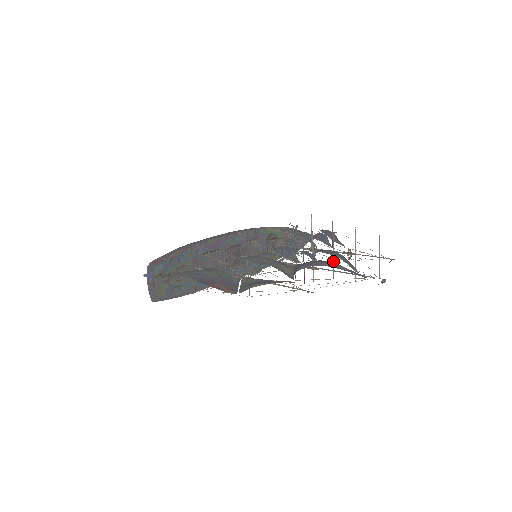
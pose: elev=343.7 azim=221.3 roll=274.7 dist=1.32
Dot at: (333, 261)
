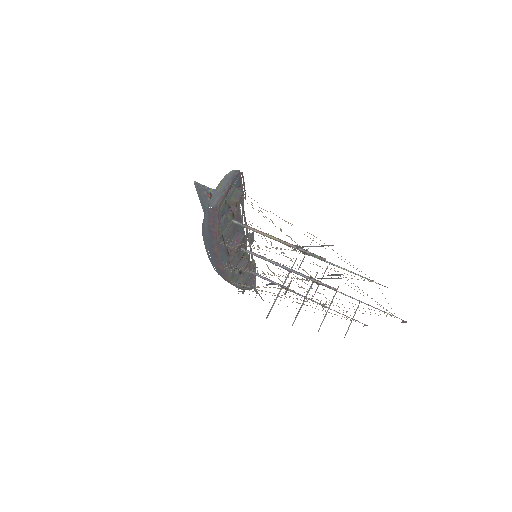
Dot at: (301, 307)
